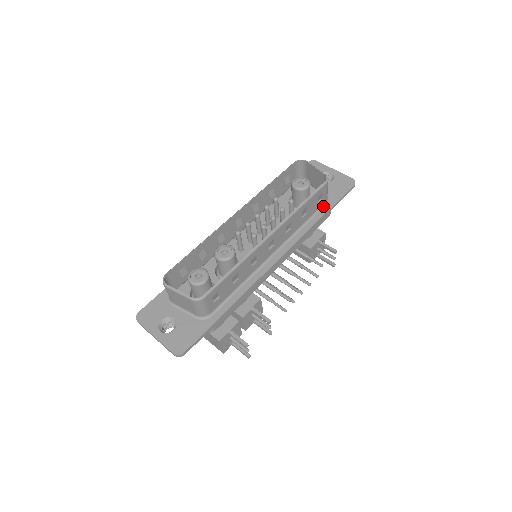
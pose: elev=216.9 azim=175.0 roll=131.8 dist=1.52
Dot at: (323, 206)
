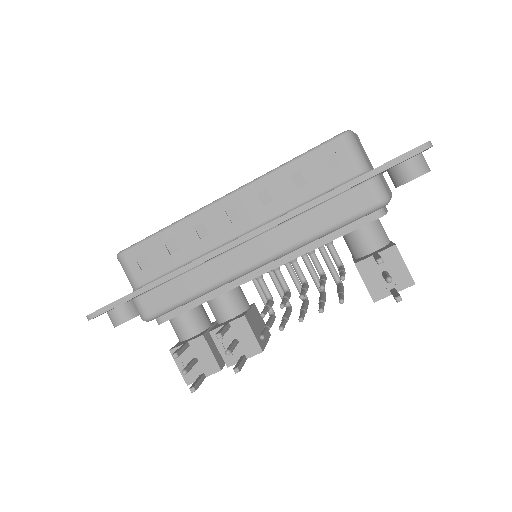
Dot at: occluded
